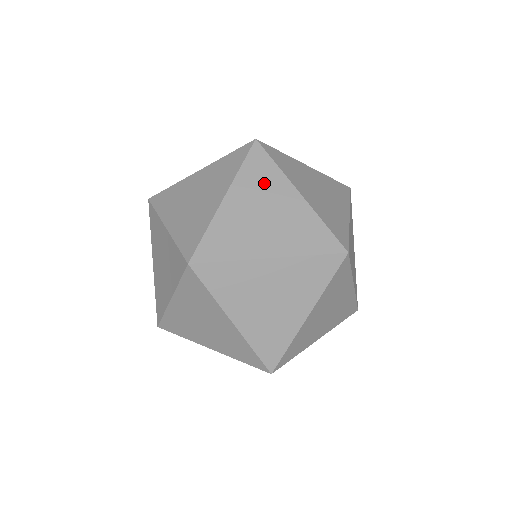
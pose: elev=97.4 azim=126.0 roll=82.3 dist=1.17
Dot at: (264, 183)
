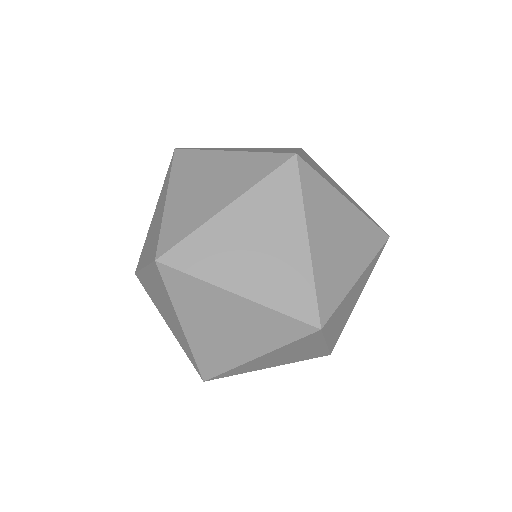
Dot at: (277, 210)
